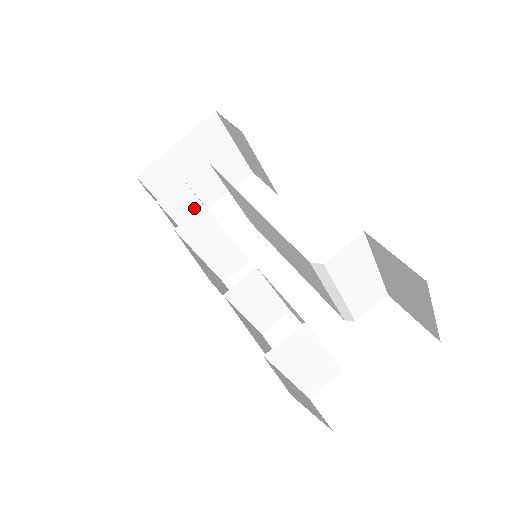
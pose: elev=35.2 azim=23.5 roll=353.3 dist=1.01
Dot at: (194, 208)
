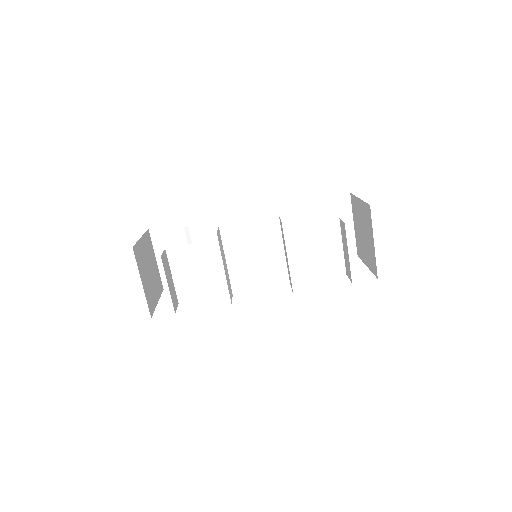
Dot at: (170, 278)
